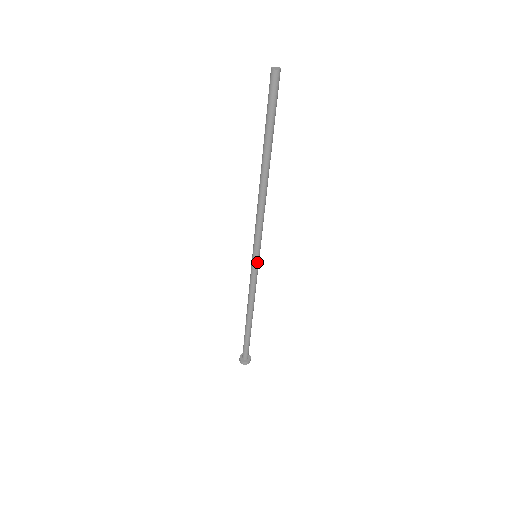
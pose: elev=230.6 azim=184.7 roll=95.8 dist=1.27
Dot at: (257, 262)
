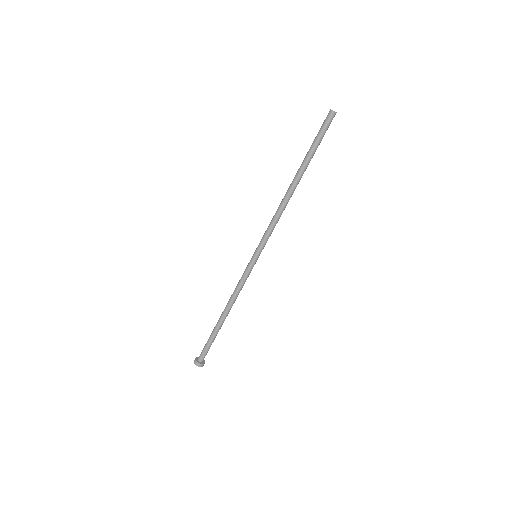
Dot at: (254, 261)
